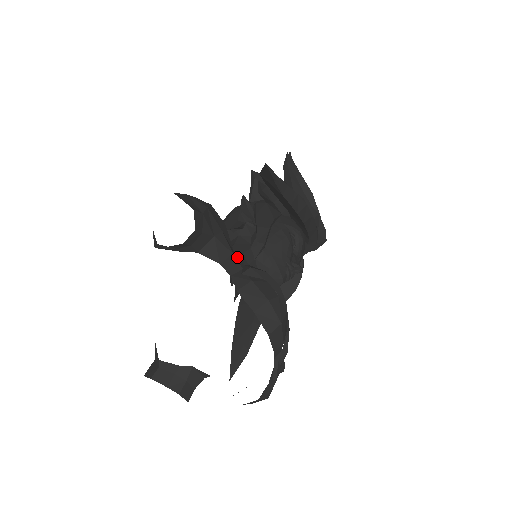
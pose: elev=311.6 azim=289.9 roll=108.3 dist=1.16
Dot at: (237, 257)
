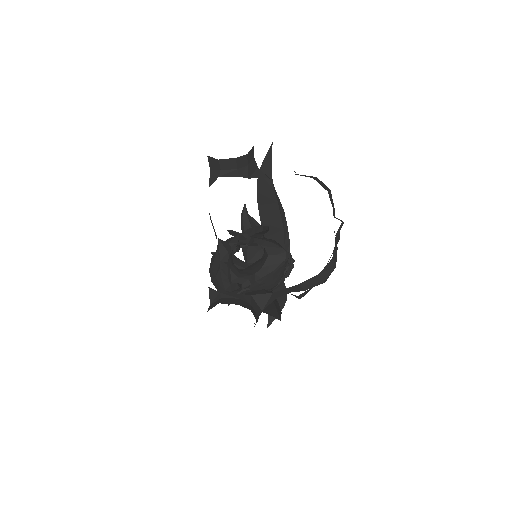
Dot at: occluded
